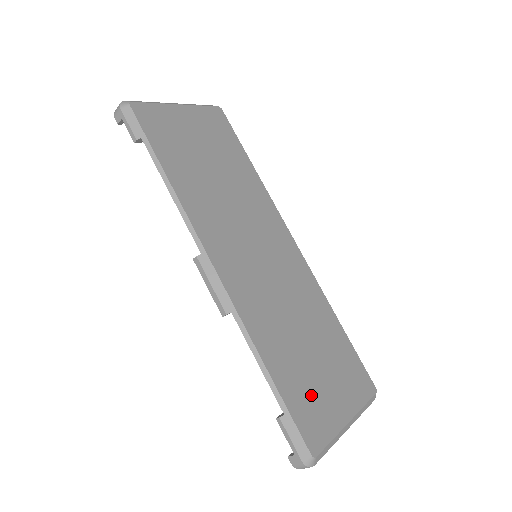
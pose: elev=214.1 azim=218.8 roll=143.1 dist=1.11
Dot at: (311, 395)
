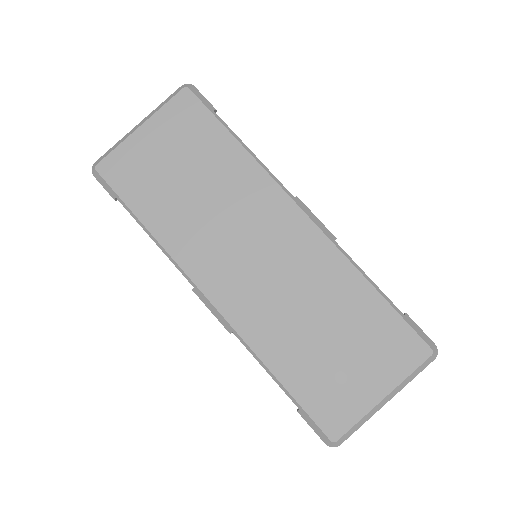
Dot at: (330, 385)
